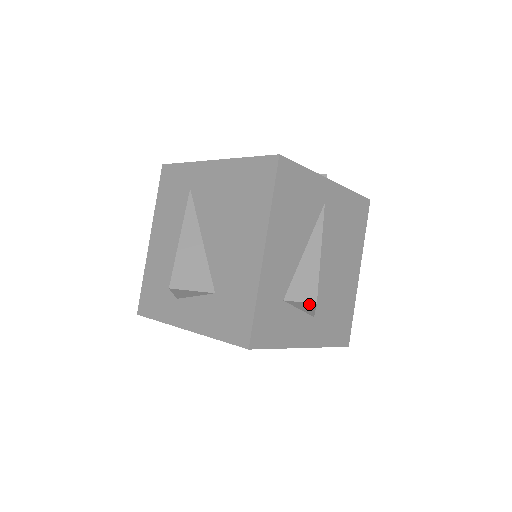
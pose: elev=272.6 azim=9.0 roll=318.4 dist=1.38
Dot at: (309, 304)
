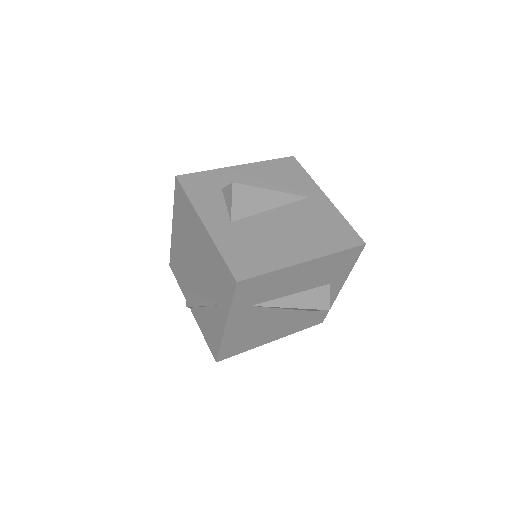
Dot at: (230, 187)
